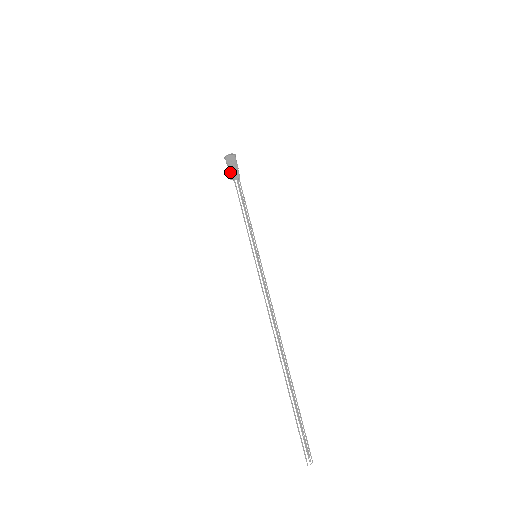
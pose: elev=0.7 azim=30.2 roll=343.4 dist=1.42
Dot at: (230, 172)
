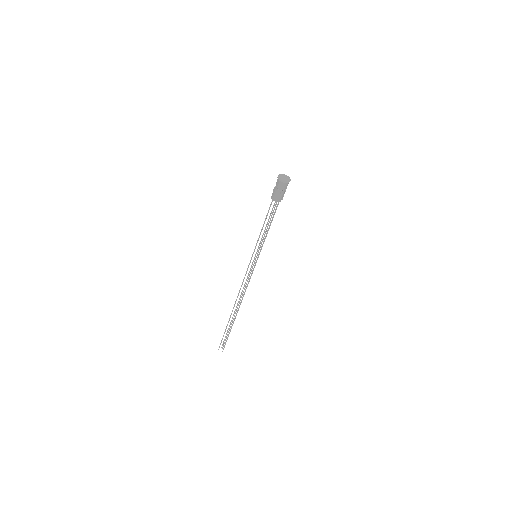
Dot at: occluded
